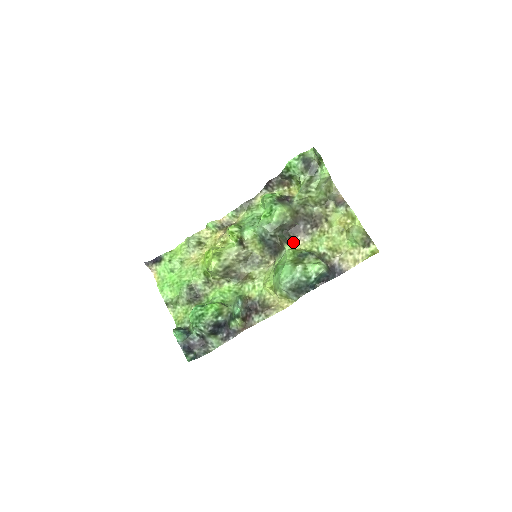
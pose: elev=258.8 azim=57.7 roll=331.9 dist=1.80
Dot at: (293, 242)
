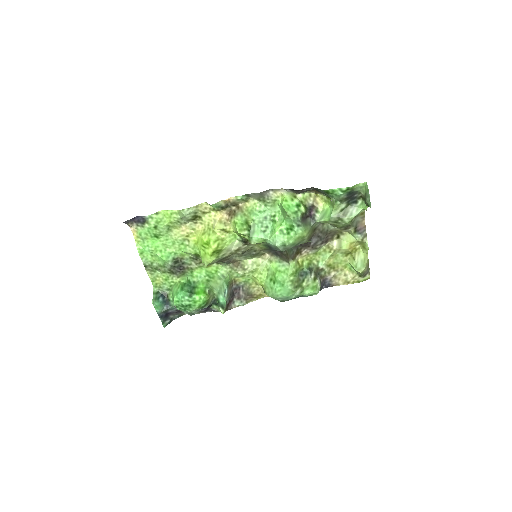
Dot at: (298, 254)
